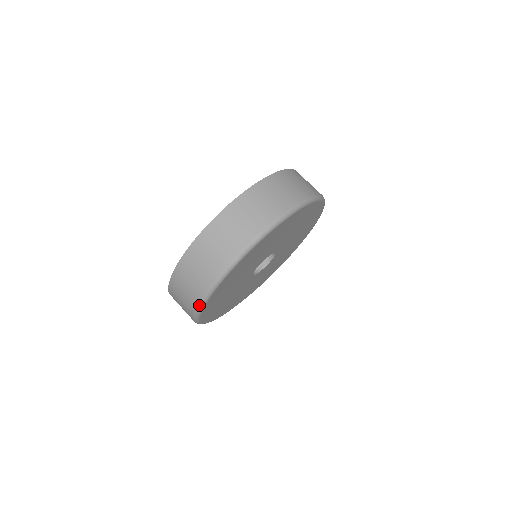
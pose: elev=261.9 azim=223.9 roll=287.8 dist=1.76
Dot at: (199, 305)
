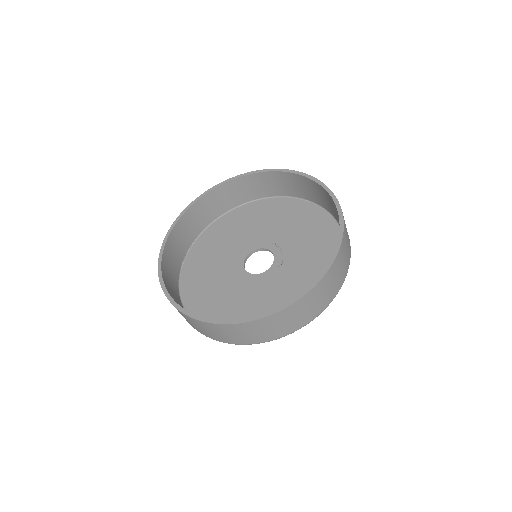
Dot at: occluded
